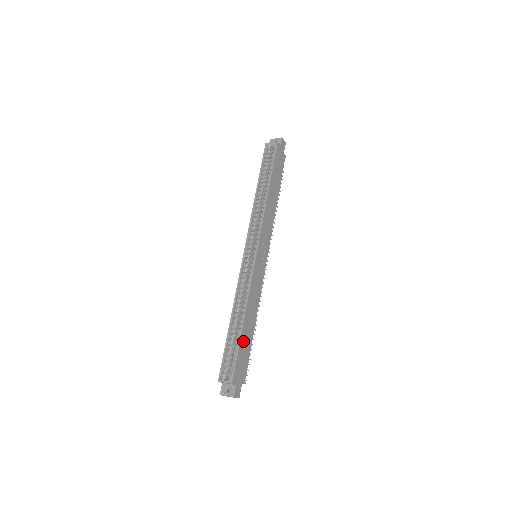
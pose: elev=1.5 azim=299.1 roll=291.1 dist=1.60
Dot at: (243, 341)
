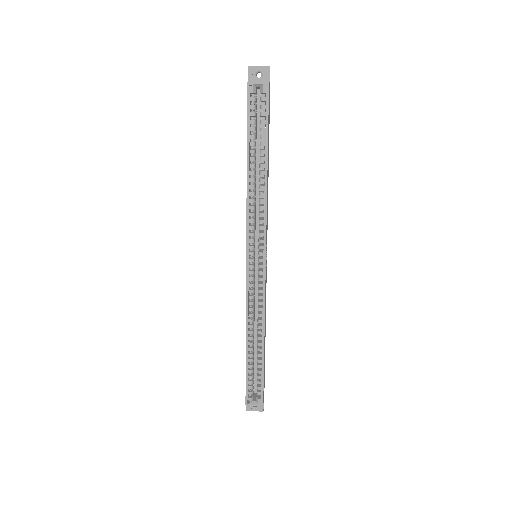
Dot at: (264, 361)
